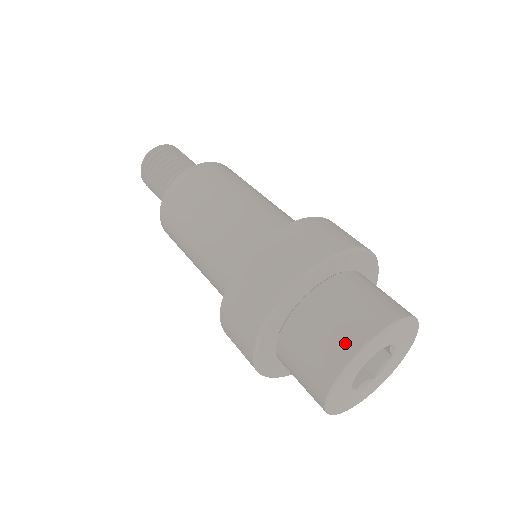
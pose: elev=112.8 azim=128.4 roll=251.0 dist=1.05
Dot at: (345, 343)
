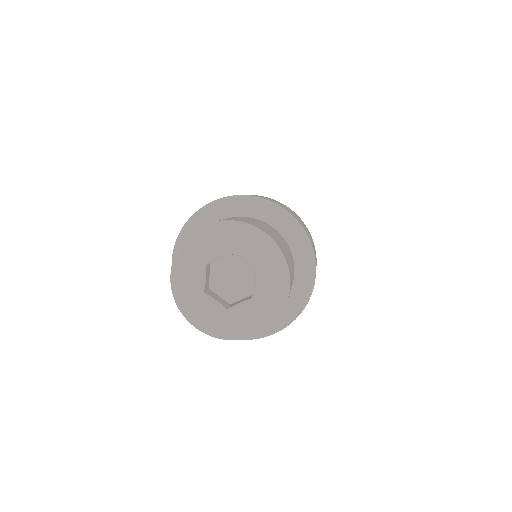
Dot at: occluded
